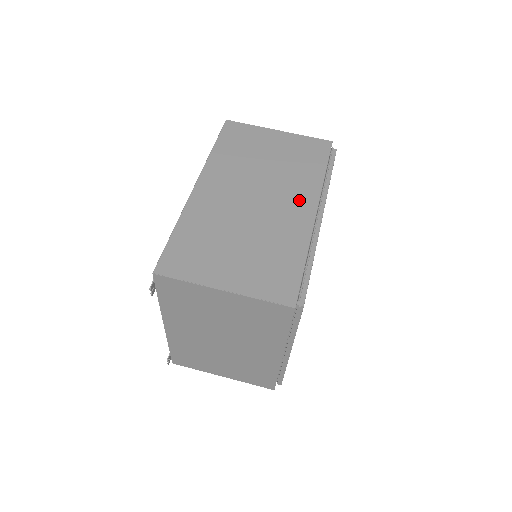
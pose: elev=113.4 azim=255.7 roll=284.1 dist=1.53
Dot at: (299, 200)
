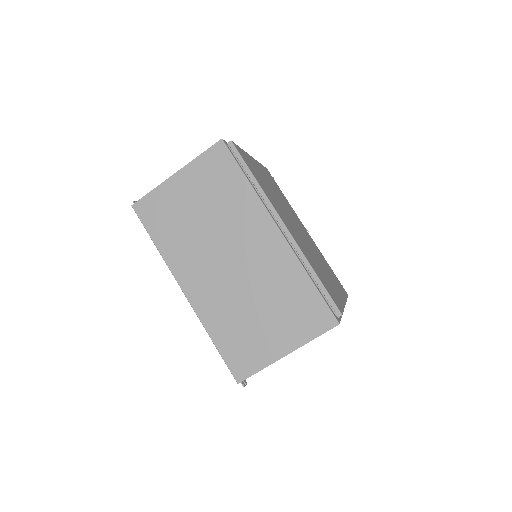
Dot at: (258, 231)
